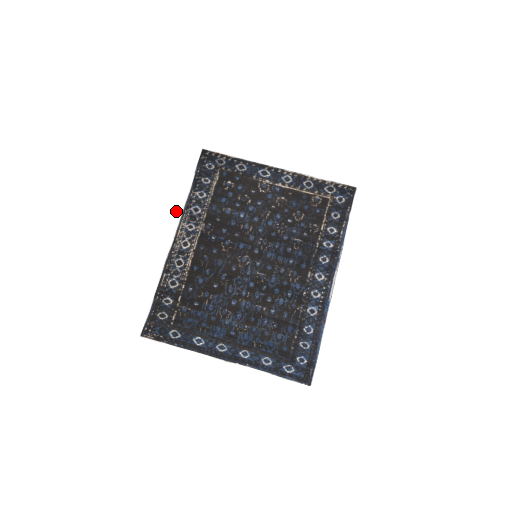
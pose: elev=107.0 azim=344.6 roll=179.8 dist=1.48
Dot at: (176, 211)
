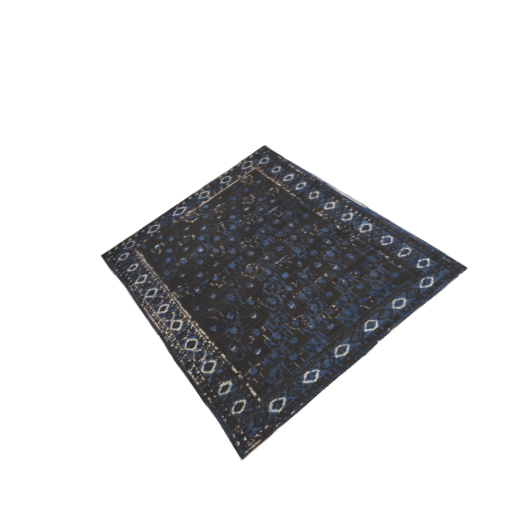
Dot at: (132, 315)
